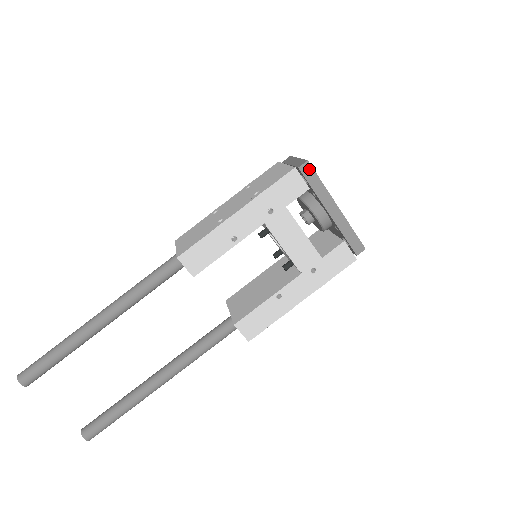
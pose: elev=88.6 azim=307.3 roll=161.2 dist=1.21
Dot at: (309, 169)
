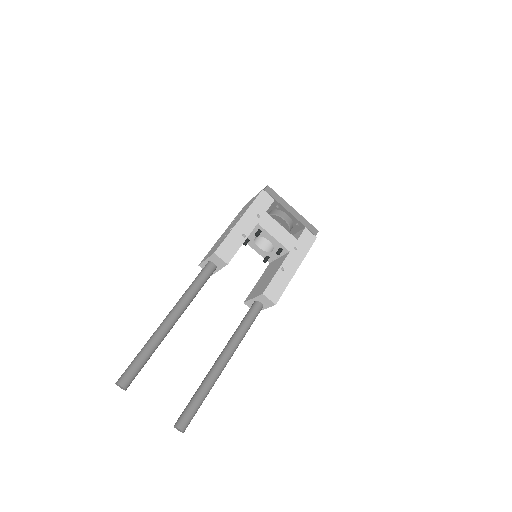
Dot at: (270, 190)
